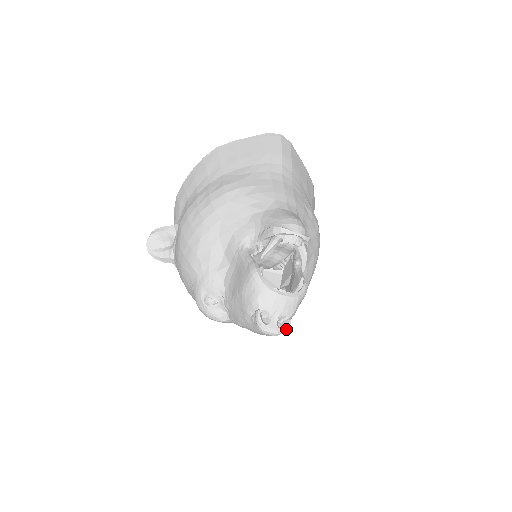
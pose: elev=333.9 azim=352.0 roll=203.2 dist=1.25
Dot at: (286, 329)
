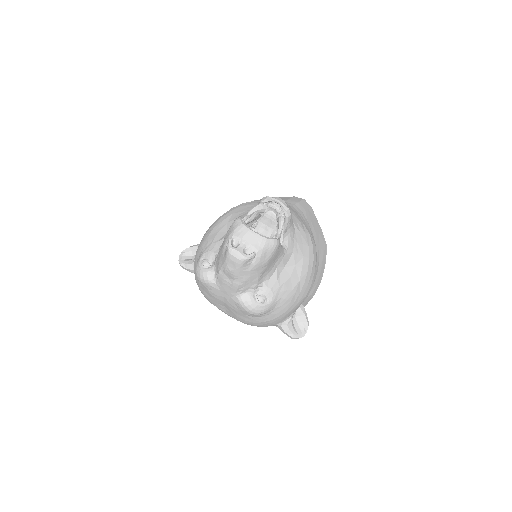
Dot at: (249, 256)
